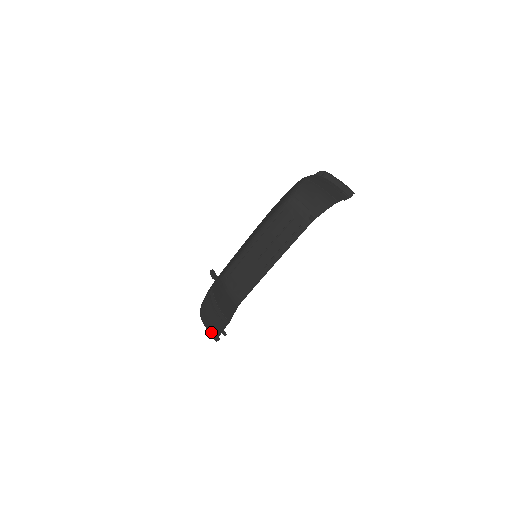
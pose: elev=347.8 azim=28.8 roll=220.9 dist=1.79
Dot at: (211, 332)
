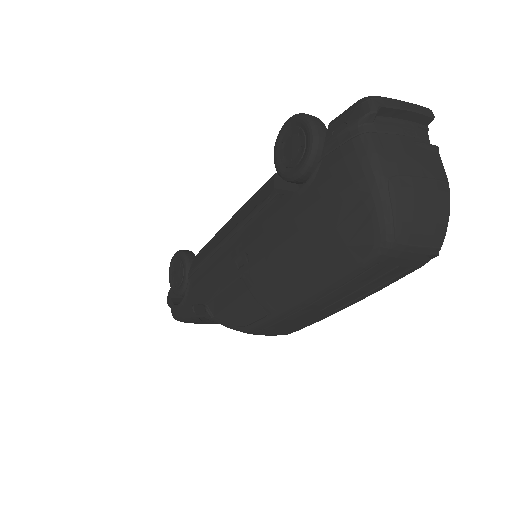
Dot at: occluded
